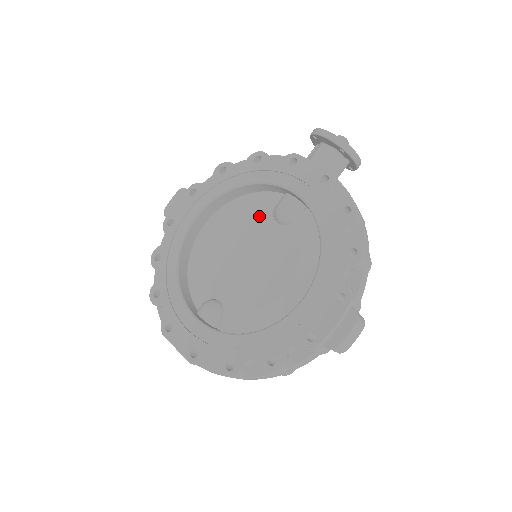
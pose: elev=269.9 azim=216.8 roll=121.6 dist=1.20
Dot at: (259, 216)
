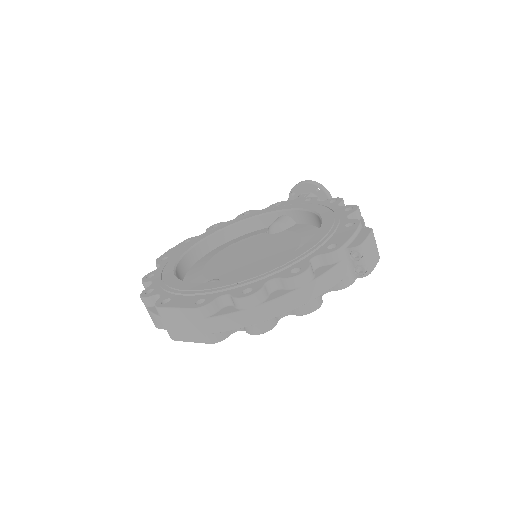
Dot at: (254, 237)
